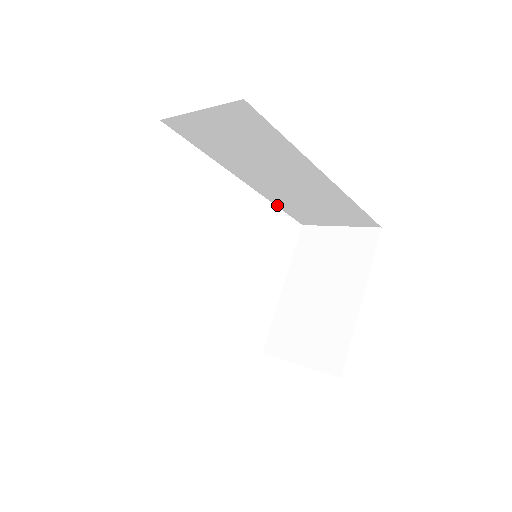
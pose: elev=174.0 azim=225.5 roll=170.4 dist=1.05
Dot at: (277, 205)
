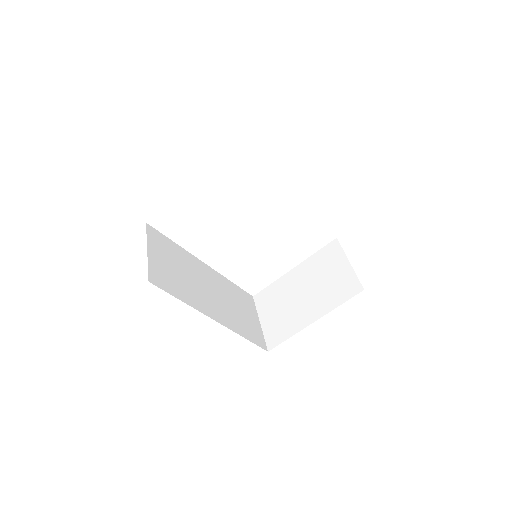
Dot at: occluded
